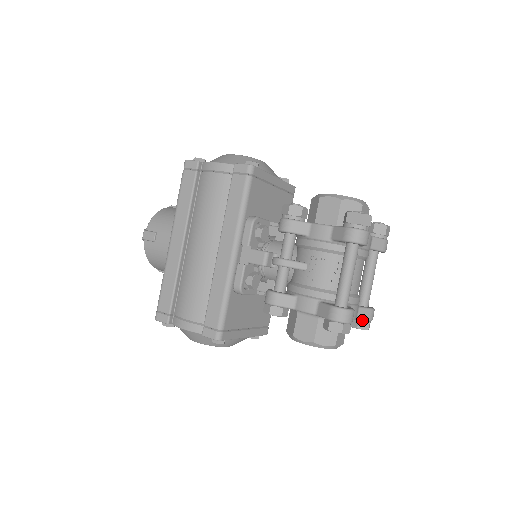
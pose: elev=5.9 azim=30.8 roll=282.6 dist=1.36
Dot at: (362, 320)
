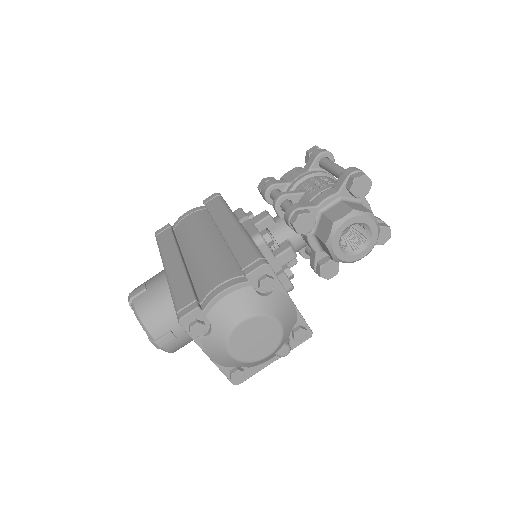
Dot at: (378, 220)
